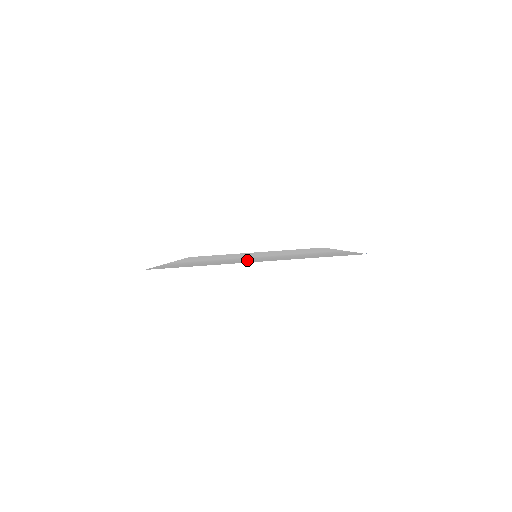
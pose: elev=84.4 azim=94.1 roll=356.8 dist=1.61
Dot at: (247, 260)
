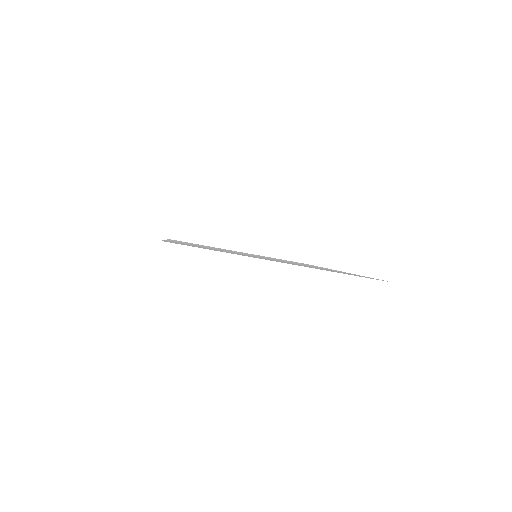
Dot at: occluded
